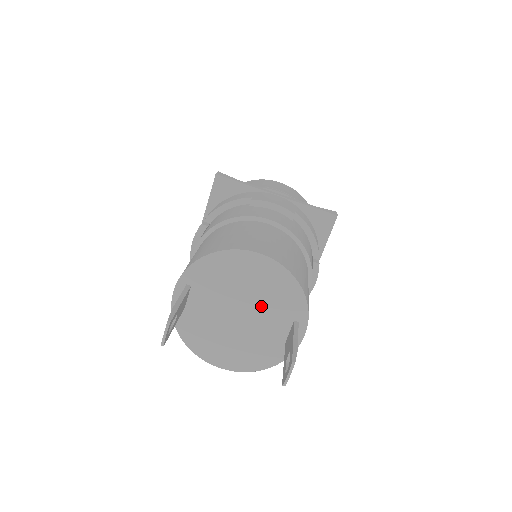
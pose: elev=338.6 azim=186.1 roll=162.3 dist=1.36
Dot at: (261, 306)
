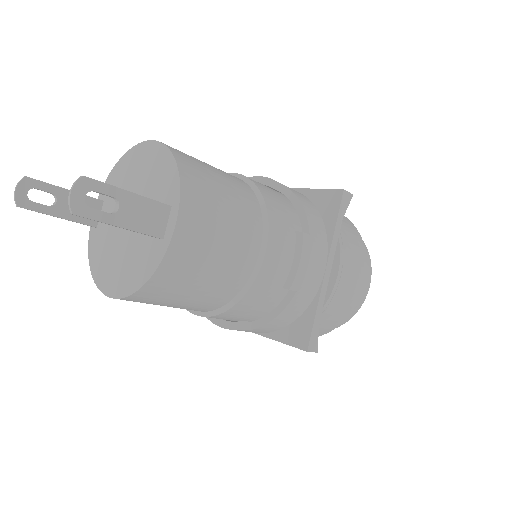
Dot at: occluded
